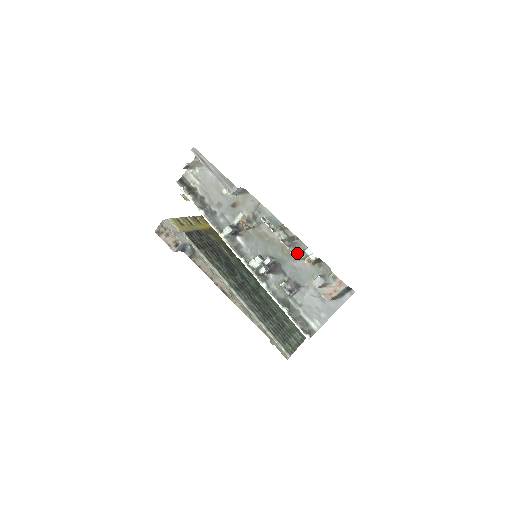
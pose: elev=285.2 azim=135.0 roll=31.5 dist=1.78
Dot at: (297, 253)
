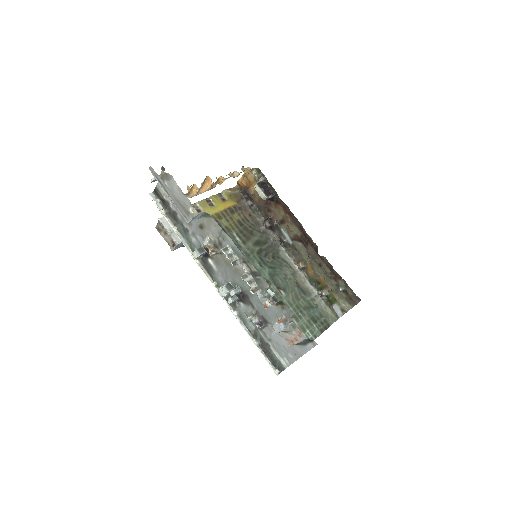
Dot at: (261, 290)
